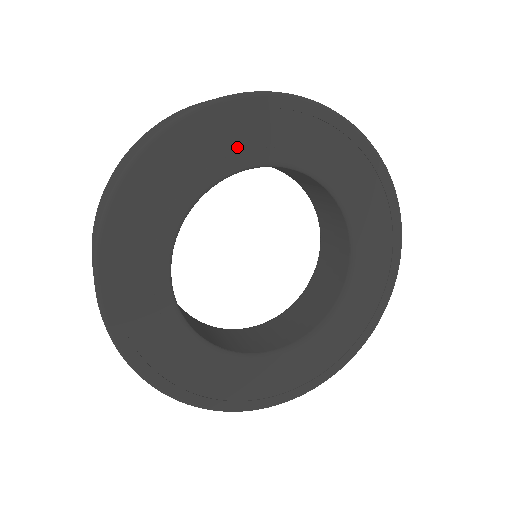
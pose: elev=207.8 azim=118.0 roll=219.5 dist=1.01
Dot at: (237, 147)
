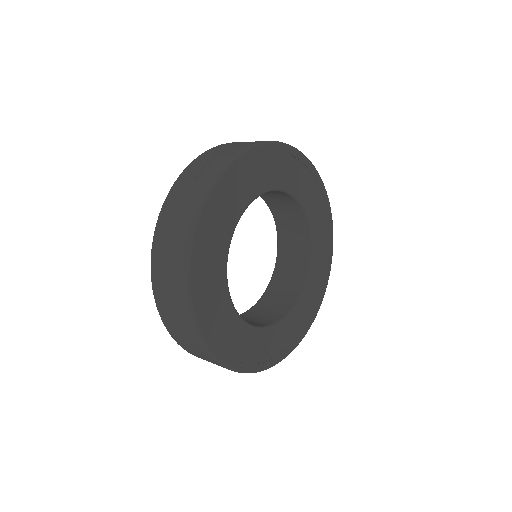
Dot at: (246, 189)
